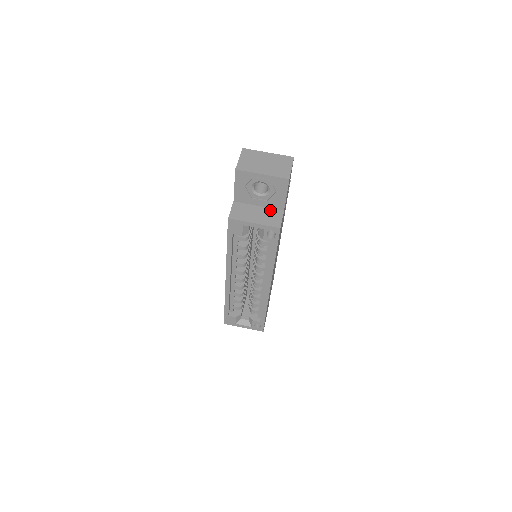
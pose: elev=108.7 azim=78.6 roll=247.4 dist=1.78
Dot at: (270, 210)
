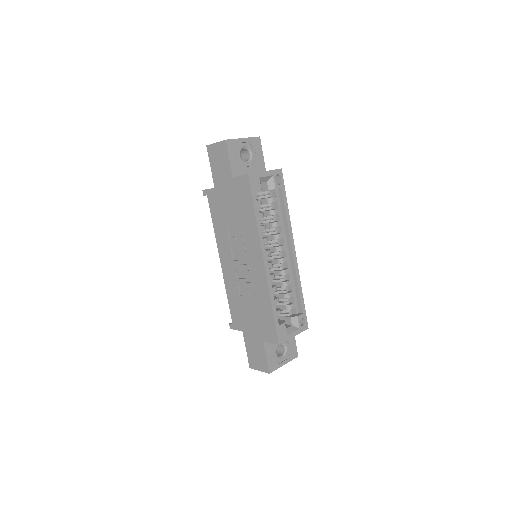
Dot at: occluded
